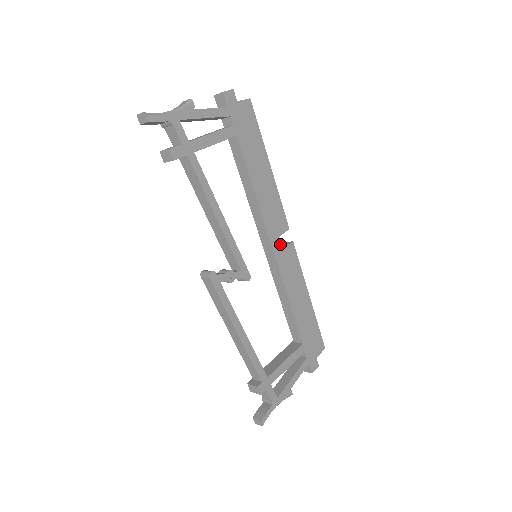
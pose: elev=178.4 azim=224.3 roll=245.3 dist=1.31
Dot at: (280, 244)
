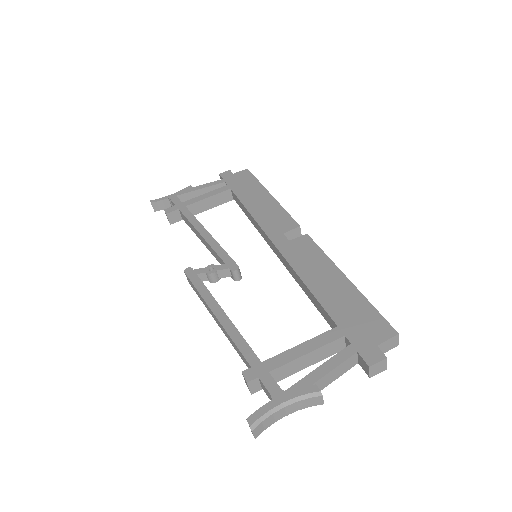
Dot at: (285, 239)
